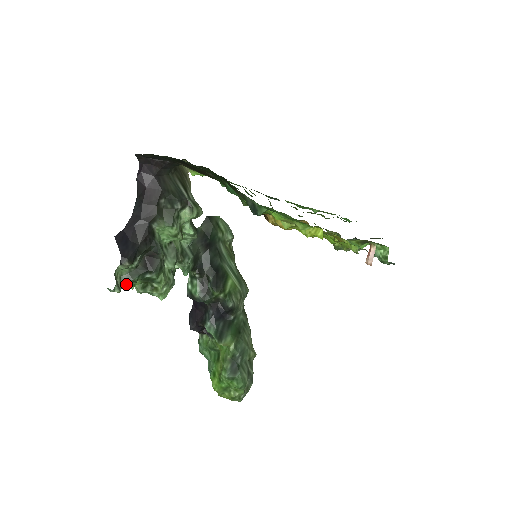
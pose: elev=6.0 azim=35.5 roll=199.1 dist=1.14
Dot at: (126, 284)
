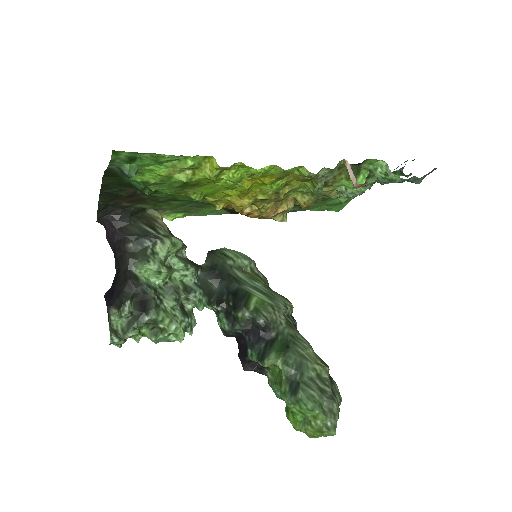
Dot at: (129, 334)
